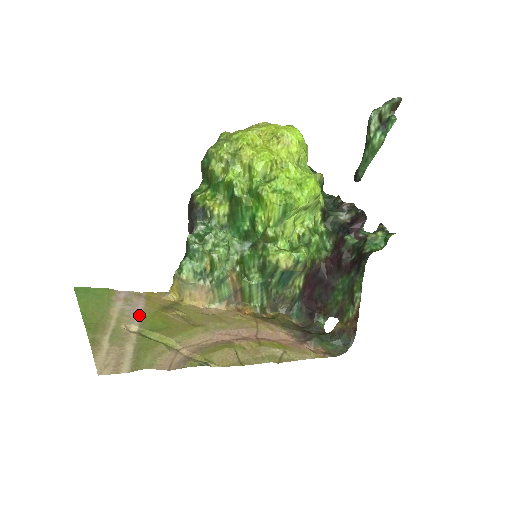
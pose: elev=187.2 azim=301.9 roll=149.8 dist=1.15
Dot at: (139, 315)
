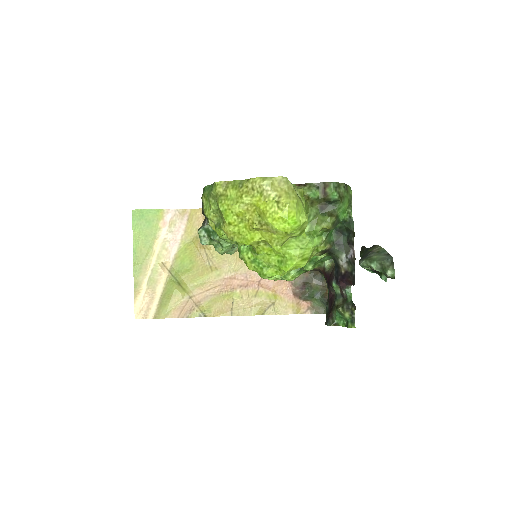
Dot at: (176, 247)
